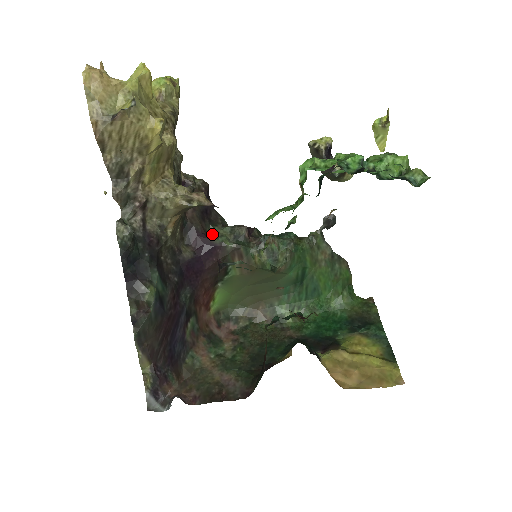
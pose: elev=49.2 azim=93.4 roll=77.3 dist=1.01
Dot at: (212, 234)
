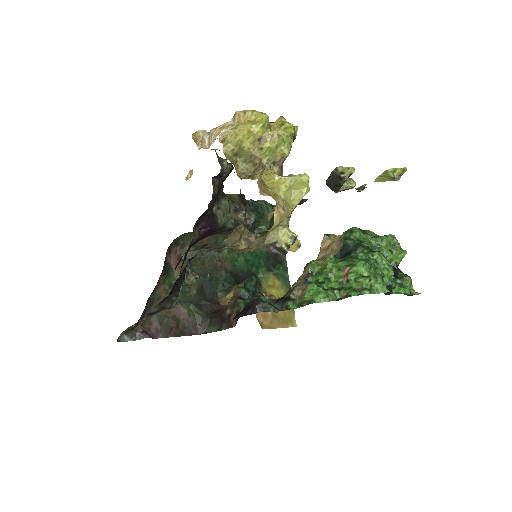
Dot at: (215, 209)
